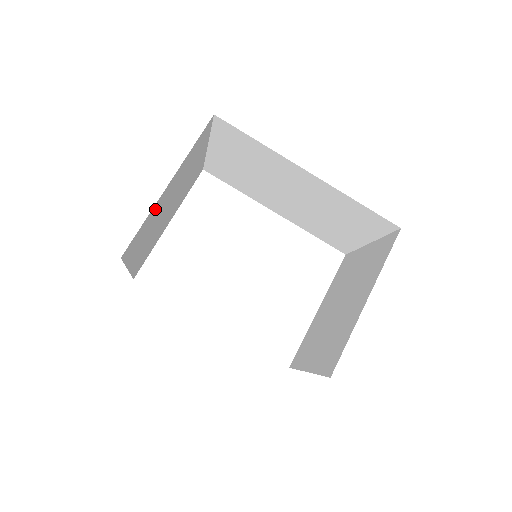
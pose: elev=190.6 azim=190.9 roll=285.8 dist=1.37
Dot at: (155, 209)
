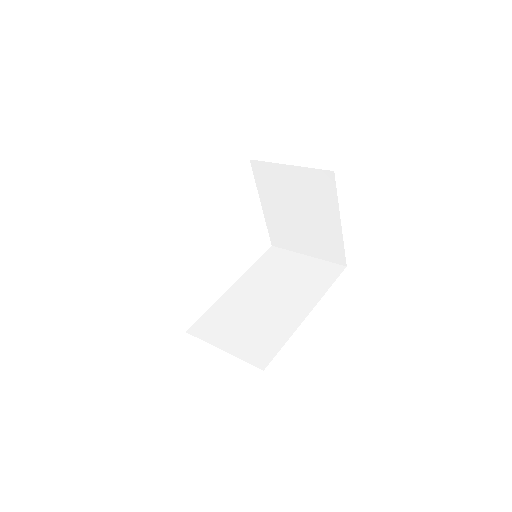
Dot at: occluded
